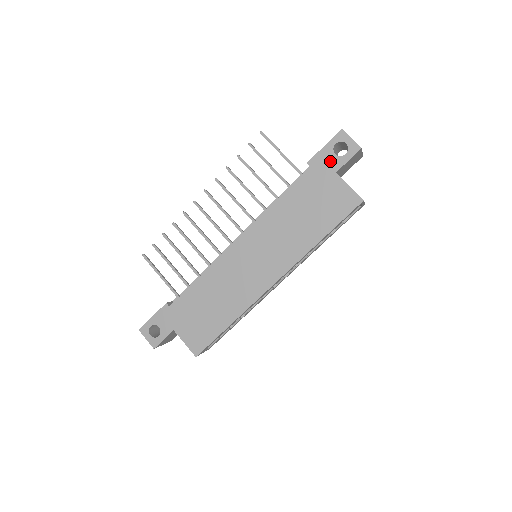
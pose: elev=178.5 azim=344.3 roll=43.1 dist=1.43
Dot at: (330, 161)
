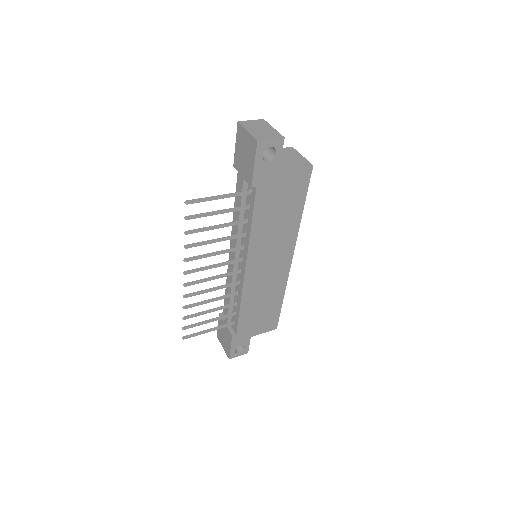
Dot at: (268, 169)
